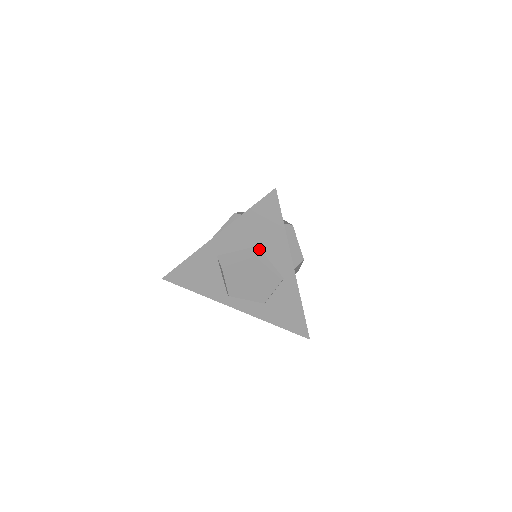
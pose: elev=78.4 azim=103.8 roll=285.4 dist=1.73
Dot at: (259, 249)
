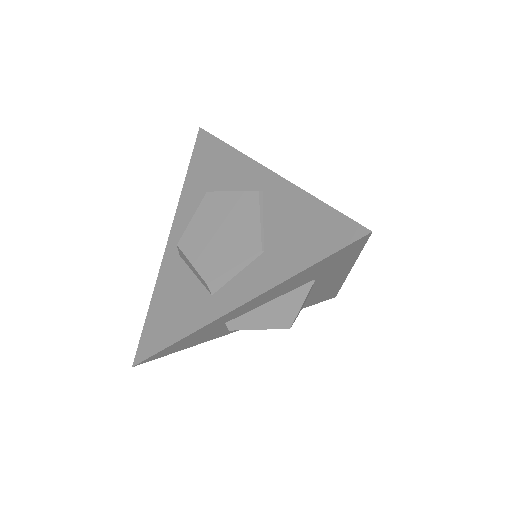
Dot at: occluded
